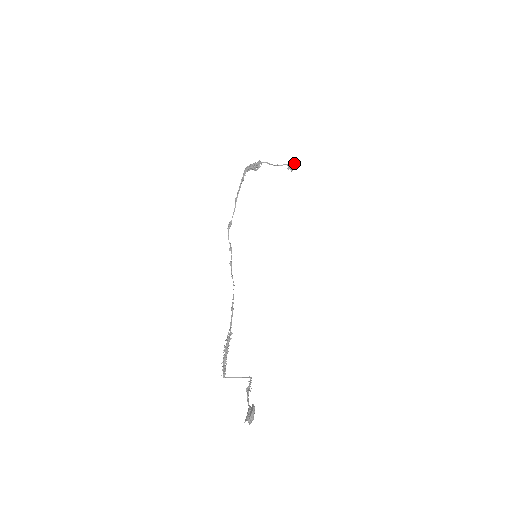
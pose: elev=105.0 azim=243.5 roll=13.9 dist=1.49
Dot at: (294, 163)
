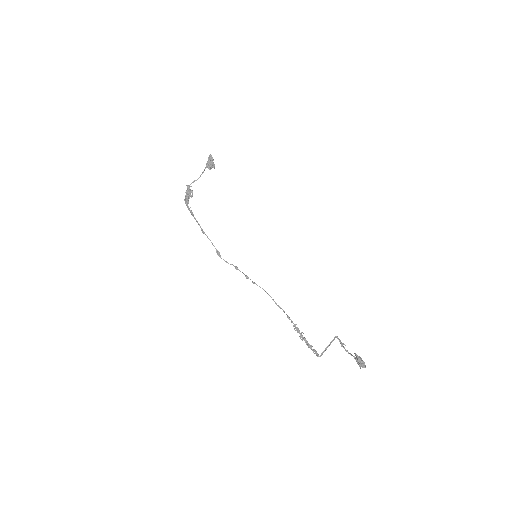
Dot at: (209, 160)
